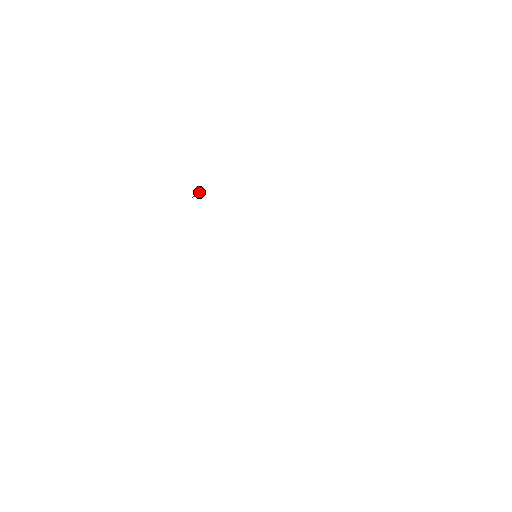
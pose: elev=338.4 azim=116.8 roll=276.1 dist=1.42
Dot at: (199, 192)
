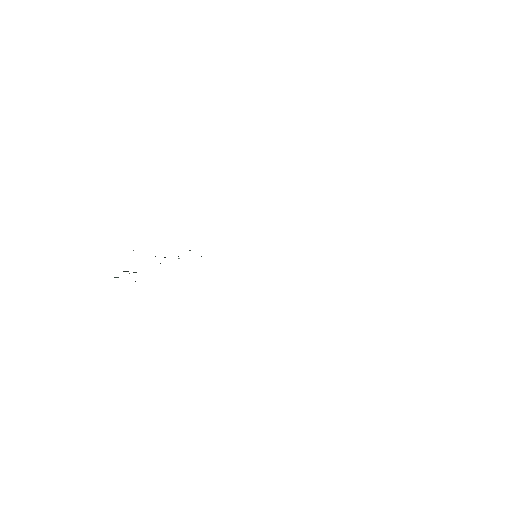
Dot at: occluded
